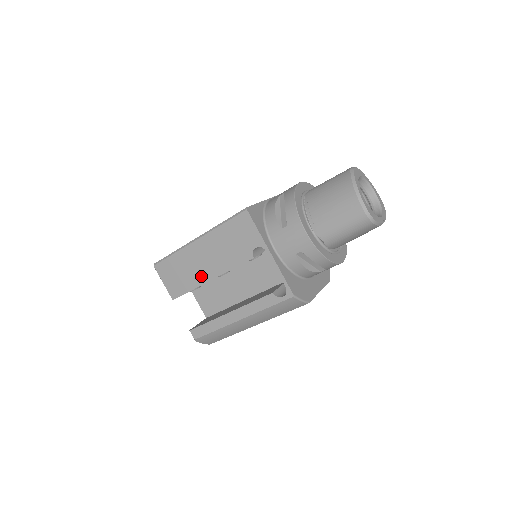
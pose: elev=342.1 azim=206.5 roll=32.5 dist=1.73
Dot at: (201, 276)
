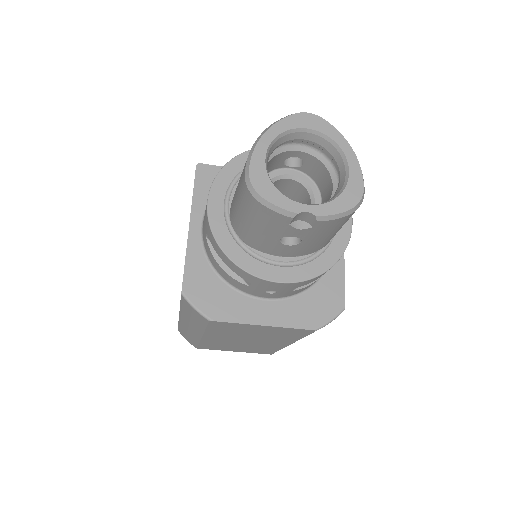
Dot at: occluded
